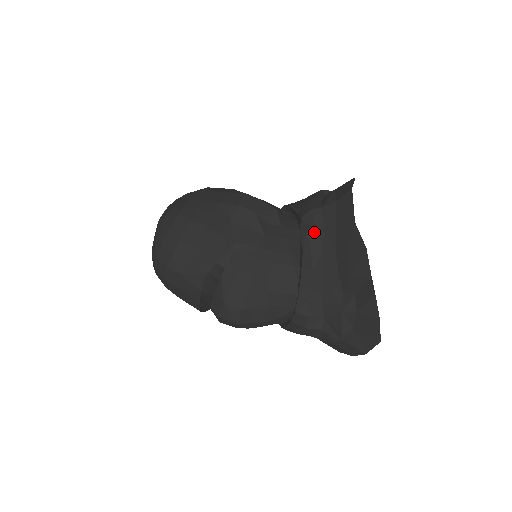
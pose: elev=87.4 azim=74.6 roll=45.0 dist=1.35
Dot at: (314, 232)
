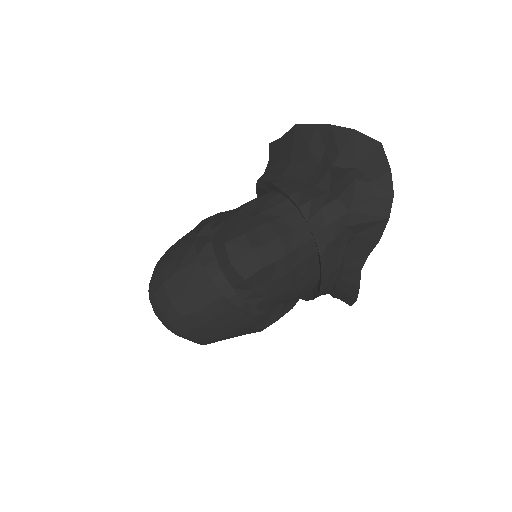
Dot at: (267, 176)
